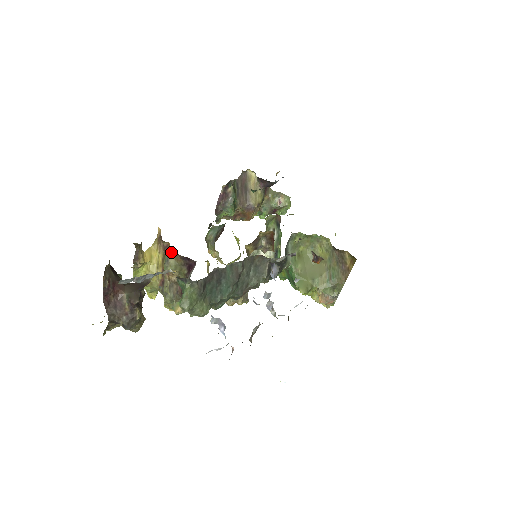
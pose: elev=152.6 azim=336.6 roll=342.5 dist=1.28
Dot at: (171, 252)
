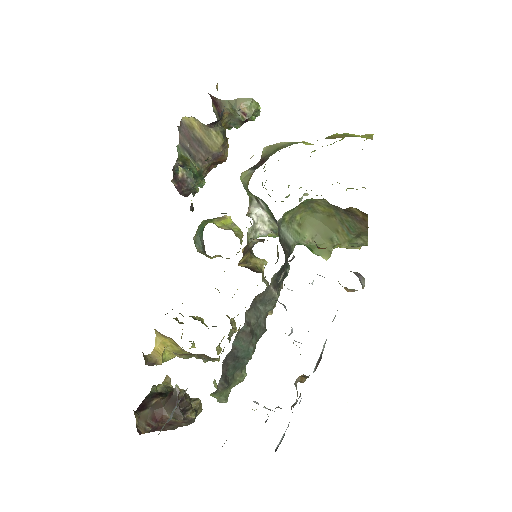
Dot at: (175, 354)
